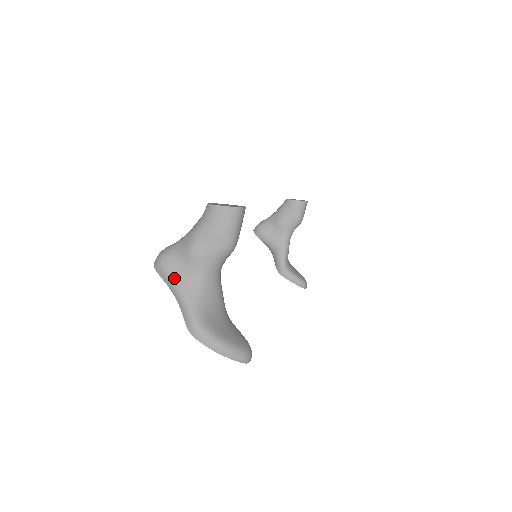
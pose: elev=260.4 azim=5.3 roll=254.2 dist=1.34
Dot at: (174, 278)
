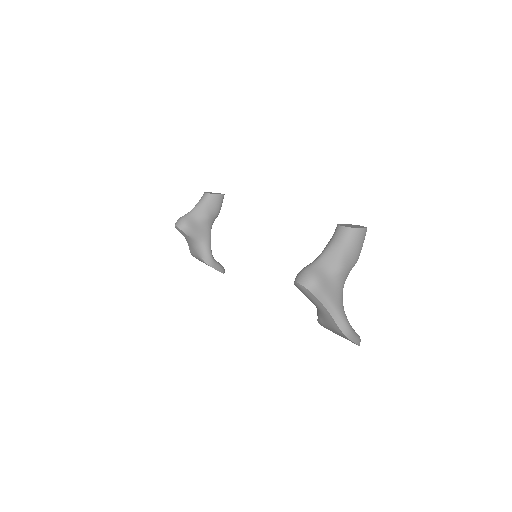
Dot at: (329, 294)
